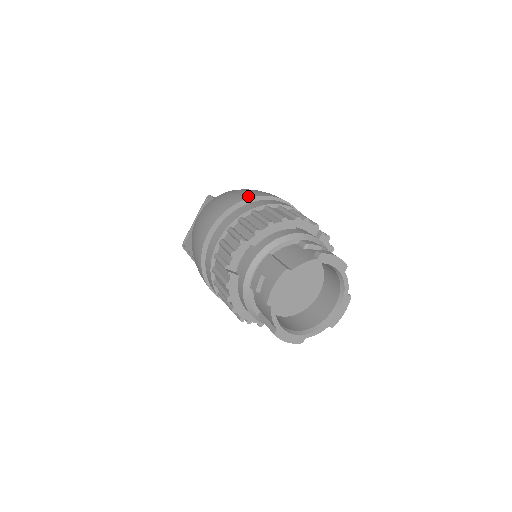
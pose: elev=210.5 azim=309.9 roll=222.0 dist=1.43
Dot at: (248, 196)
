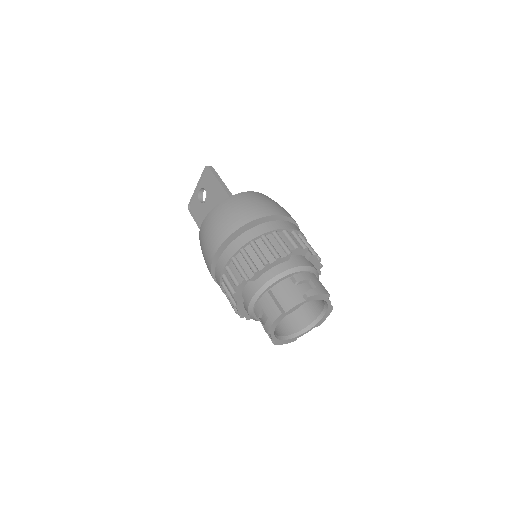
Dot at: (246, 220)
